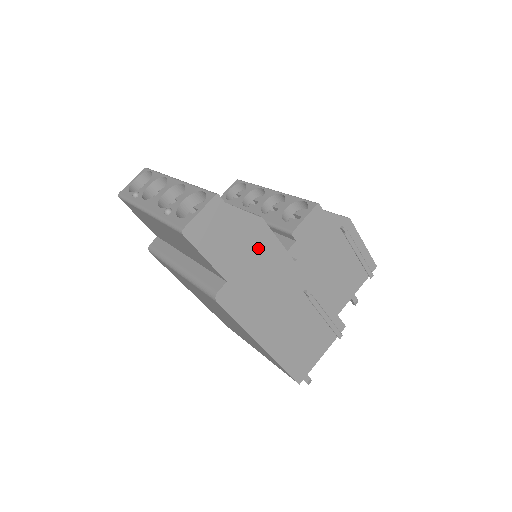
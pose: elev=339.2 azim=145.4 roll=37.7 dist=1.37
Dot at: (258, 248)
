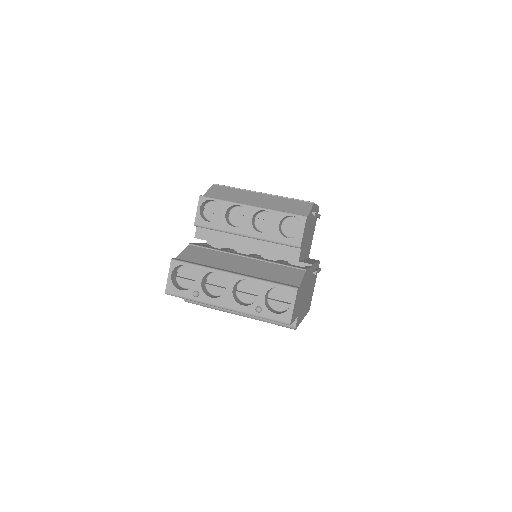
Dot at: occluded
